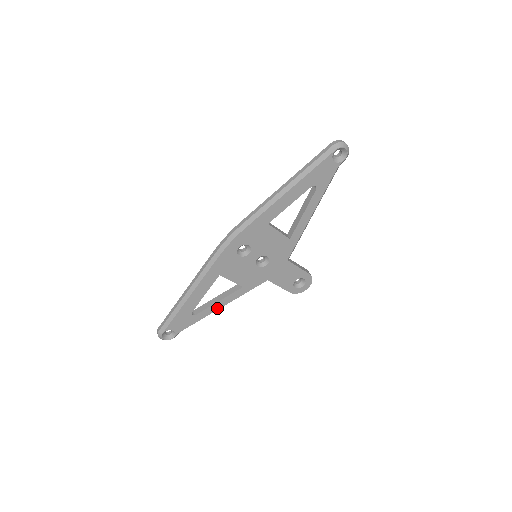
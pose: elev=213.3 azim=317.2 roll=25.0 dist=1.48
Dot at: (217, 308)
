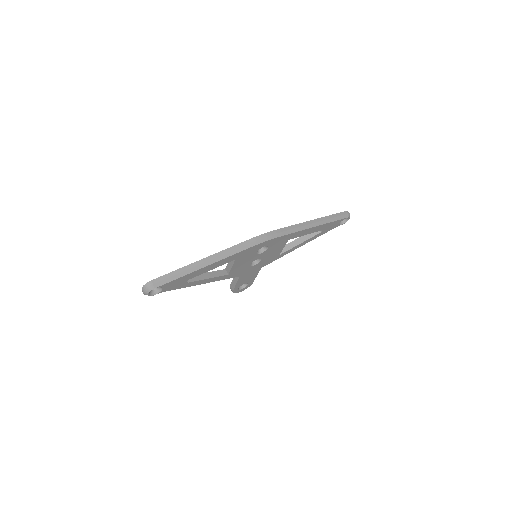
Dot at: (201, 283)
